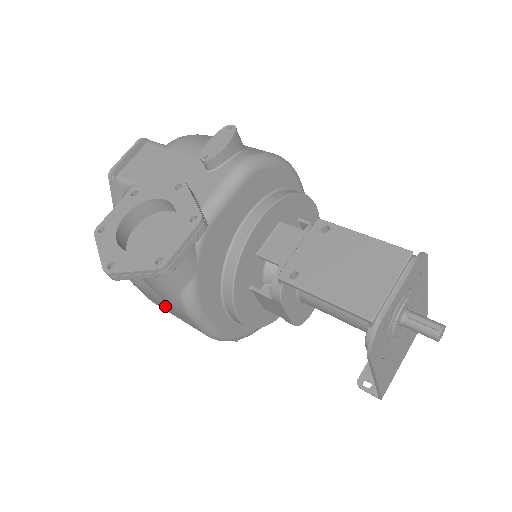
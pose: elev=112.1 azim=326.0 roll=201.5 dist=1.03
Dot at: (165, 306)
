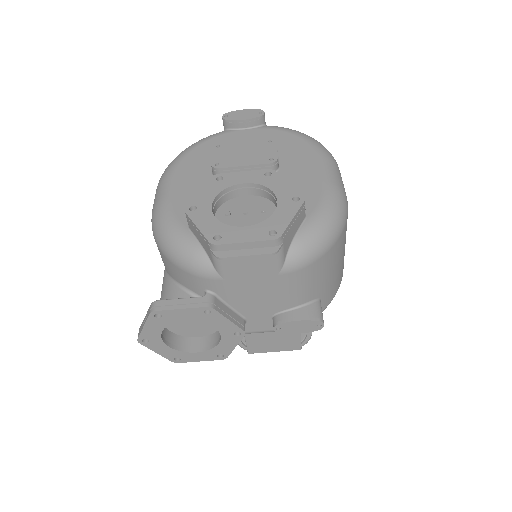
Dot at: occluded
